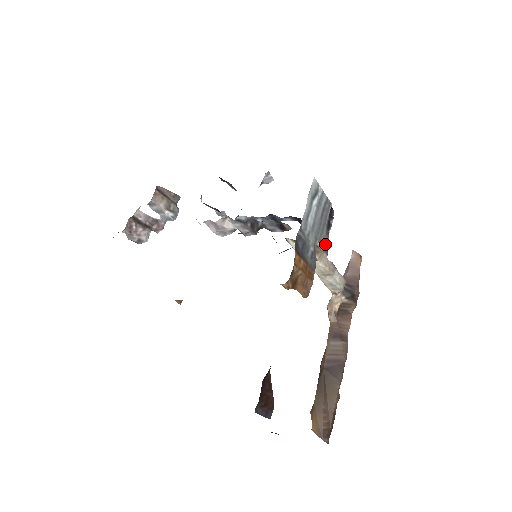
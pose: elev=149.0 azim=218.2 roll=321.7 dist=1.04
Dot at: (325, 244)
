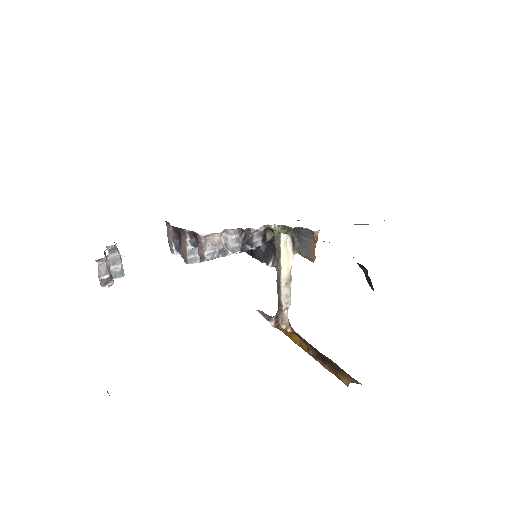
Dot at: occluded
